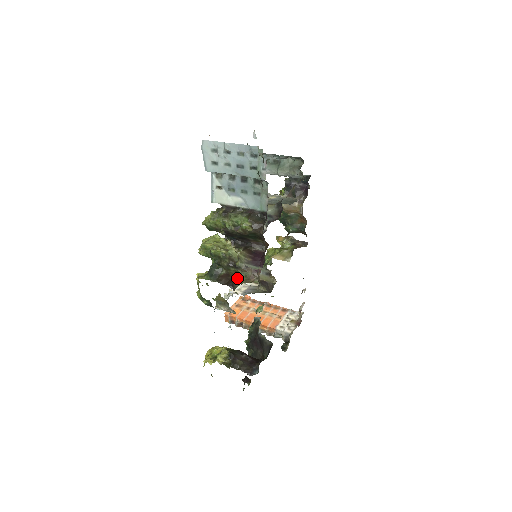
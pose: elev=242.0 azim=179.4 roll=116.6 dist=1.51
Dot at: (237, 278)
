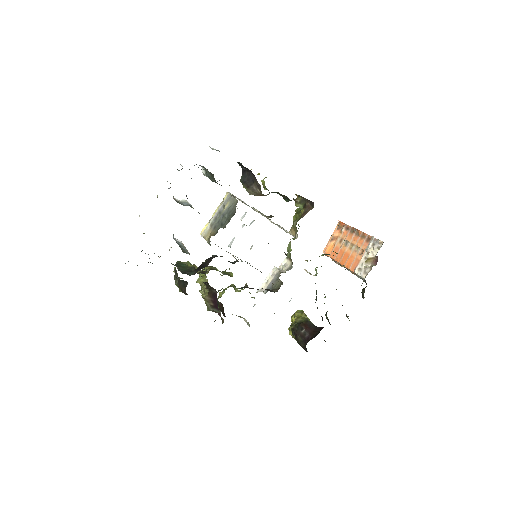
Dot at: occluded
